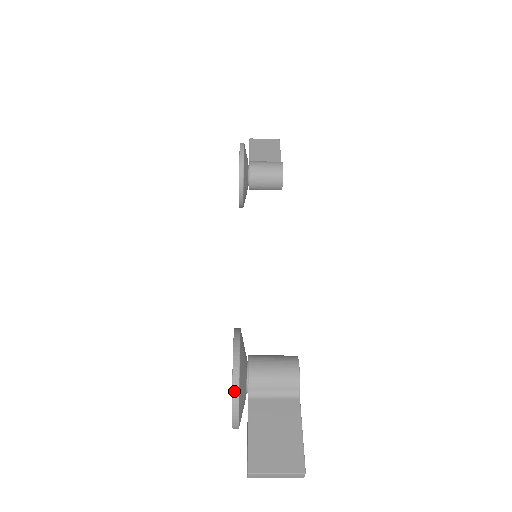
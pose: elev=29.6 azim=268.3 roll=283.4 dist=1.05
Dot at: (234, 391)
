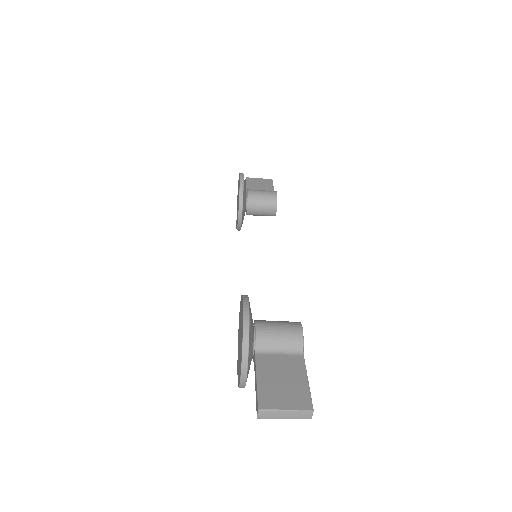
Dot at: (244, 337)
